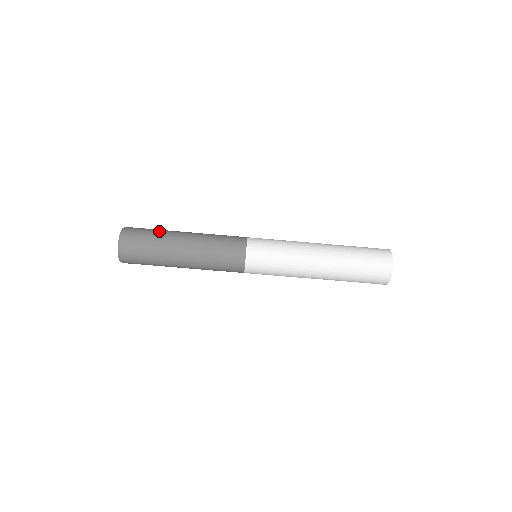
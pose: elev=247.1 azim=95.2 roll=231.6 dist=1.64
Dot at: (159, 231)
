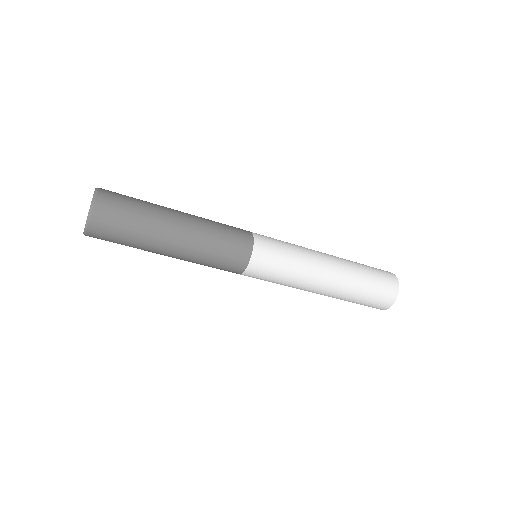
Dot at: (139, 234)
